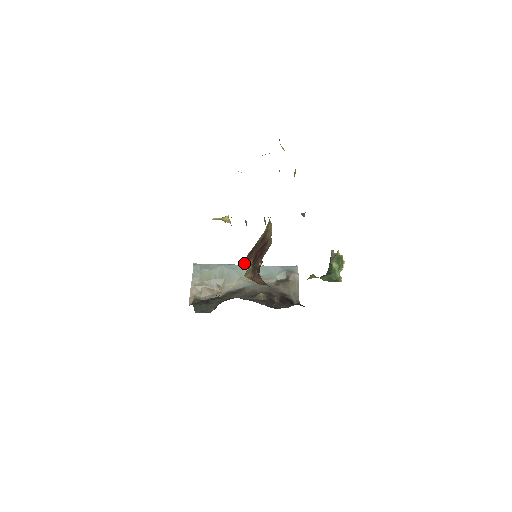
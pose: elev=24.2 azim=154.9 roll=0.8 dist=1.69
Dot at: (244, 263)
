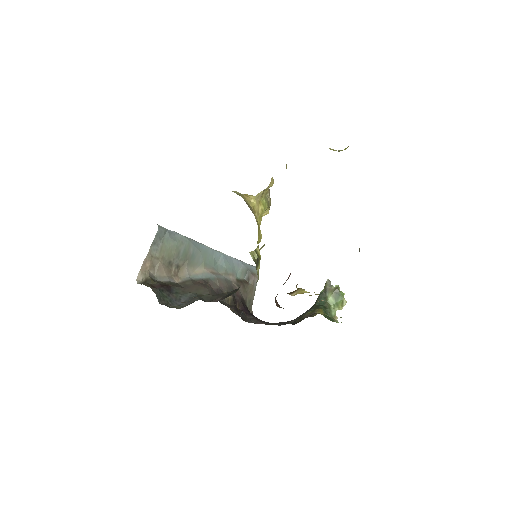
Dot at: (296, 286)
